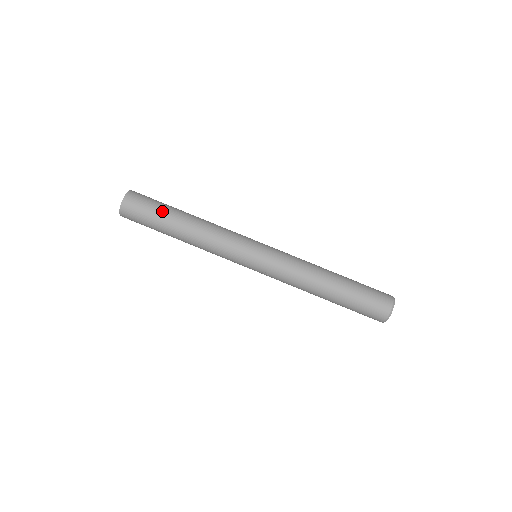
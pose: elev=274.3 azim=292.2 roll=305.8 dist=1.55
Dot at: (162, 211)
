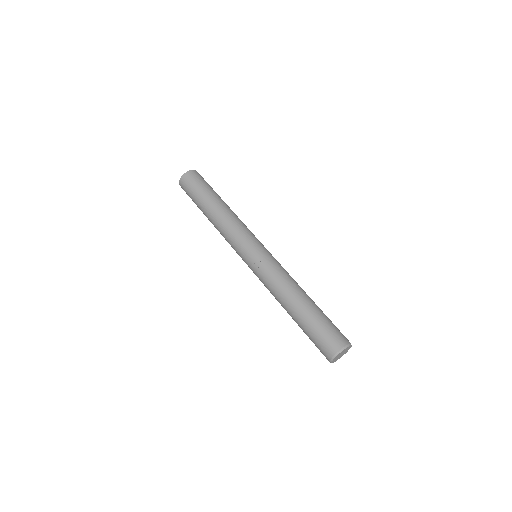
Dot at: (212, 190)
